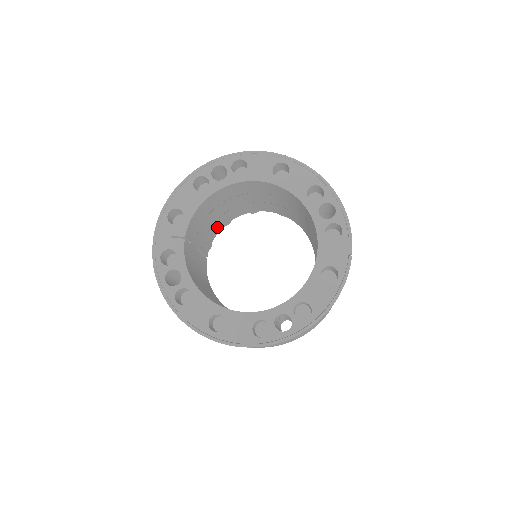
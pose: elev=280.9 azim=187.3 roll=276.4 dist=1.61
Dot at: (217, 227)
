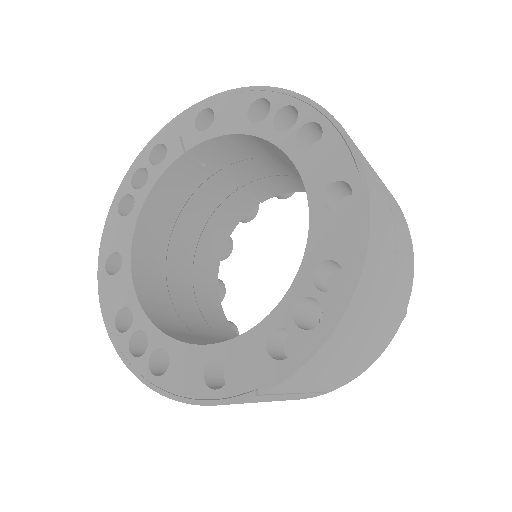
Dot at: (292, 184)
